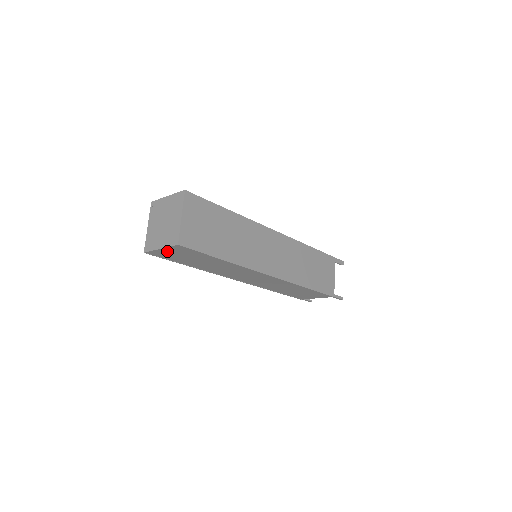
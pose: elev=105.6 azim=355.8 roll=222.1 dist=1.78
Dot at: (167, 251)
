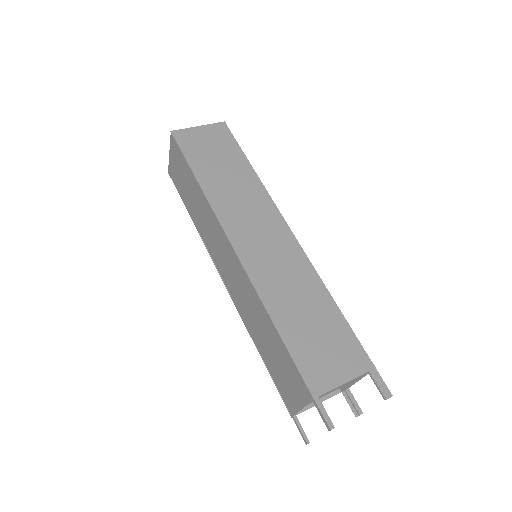
Dot at: (173, 160)
